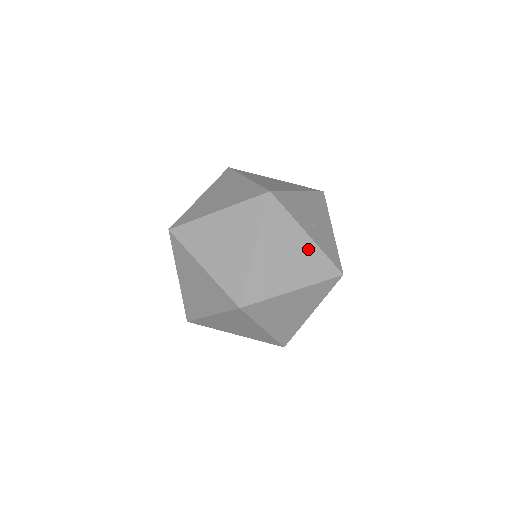
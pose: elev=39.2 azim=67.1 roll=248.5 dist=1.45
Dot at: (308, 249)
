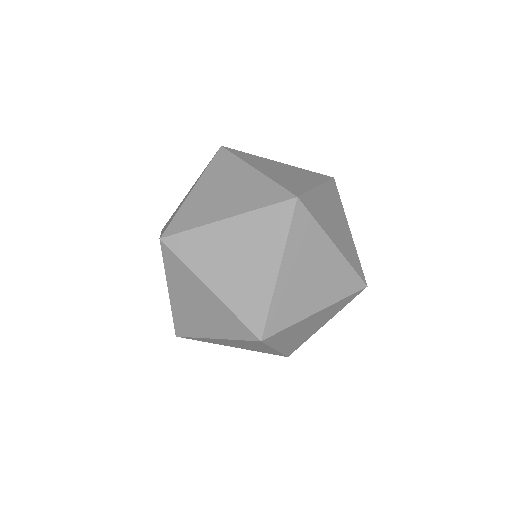
Dot at: (348, 237)
